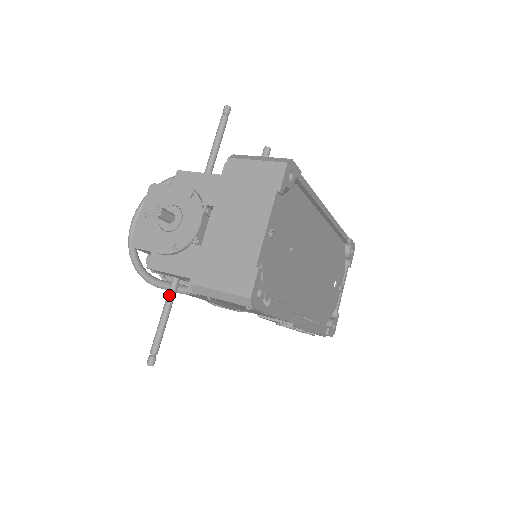
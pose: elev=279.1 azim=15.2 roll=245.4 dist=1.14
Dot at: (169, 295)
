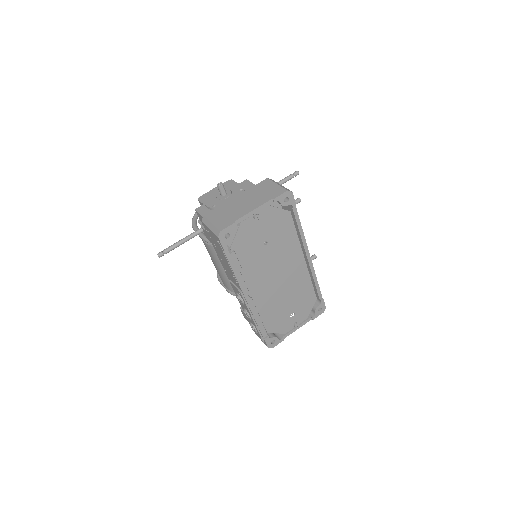
Dot at: (195, 232)
